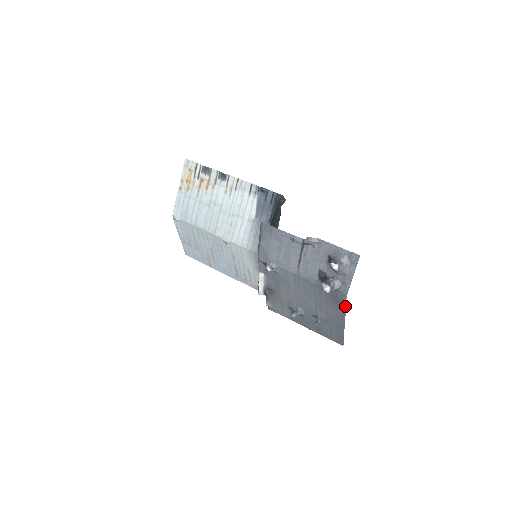
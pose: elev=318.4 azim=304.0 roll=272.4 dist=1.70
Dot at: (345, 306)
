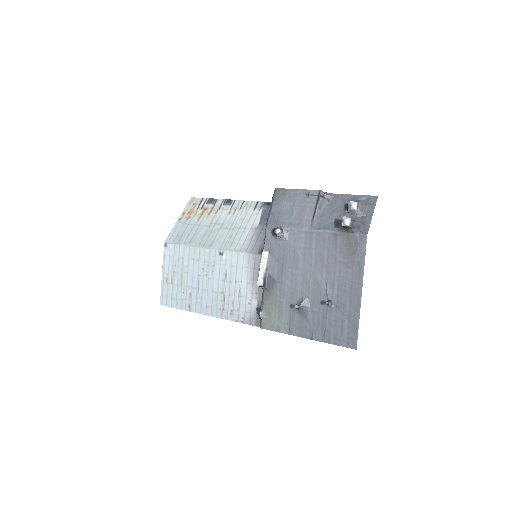
Dot at: (364, 256)
